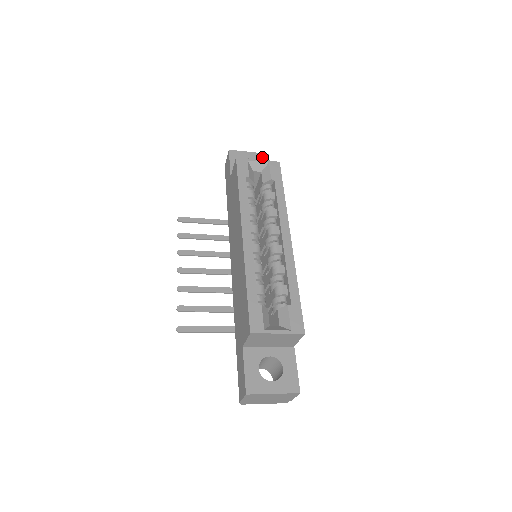
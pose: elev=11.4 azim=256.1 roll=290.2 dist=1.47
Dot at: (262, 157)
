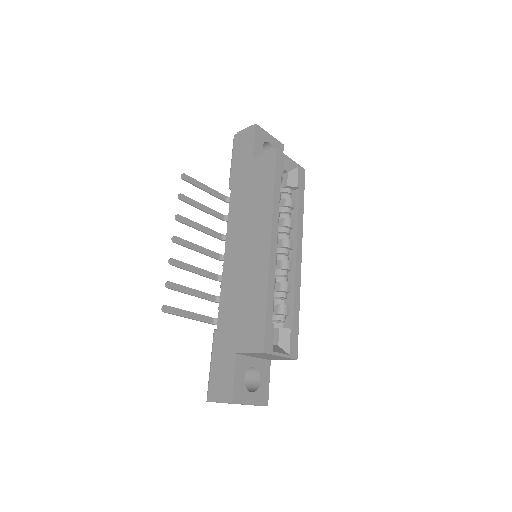
Dot at: (279, 146)
